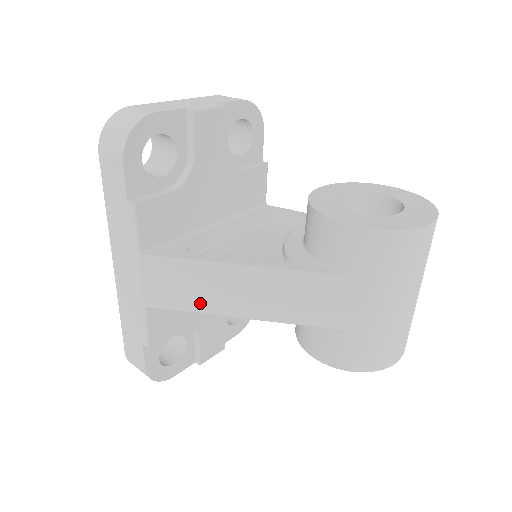
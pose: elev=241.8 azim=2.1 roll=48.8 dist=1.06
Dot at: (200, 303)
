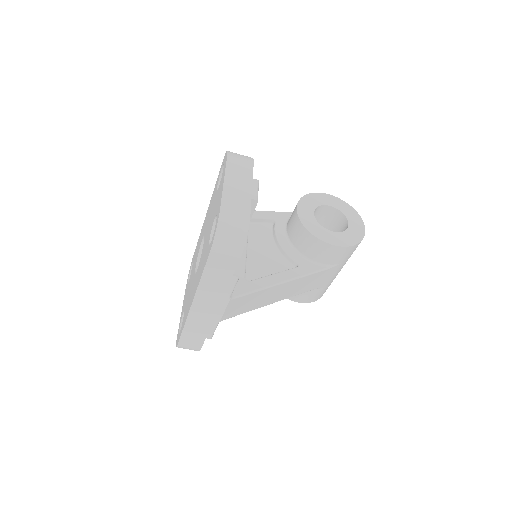
Dot at: (254, 306)
